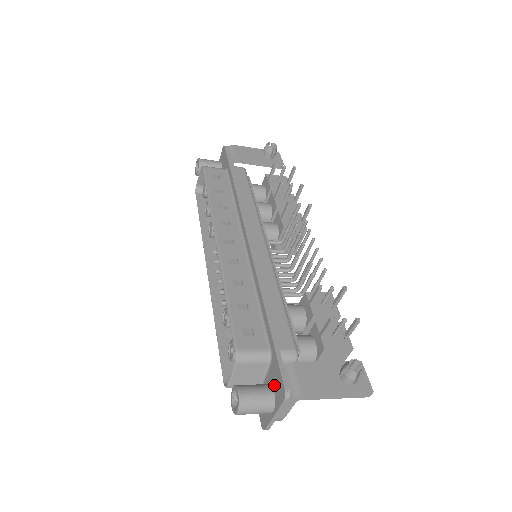
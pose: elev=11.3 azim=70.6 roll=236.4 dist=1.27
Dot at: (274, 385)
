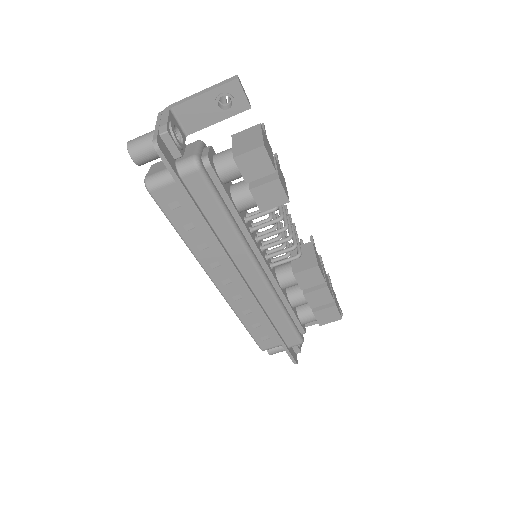
Dot at: occluded
